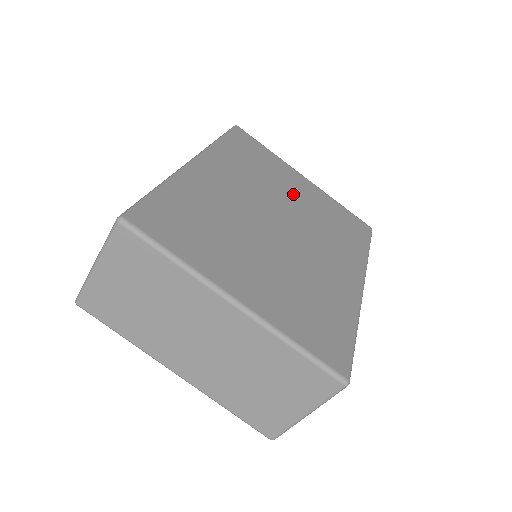
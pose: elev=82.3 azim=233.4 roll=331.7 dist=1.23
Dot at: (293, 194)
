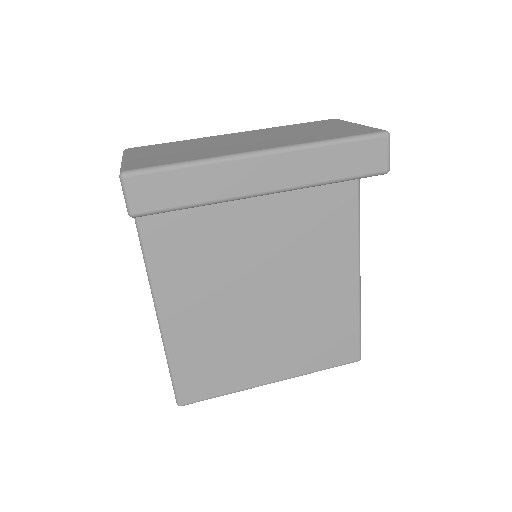
Dot at: occluded
